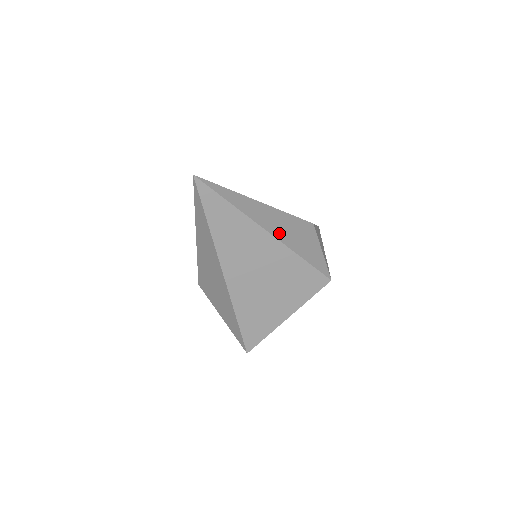
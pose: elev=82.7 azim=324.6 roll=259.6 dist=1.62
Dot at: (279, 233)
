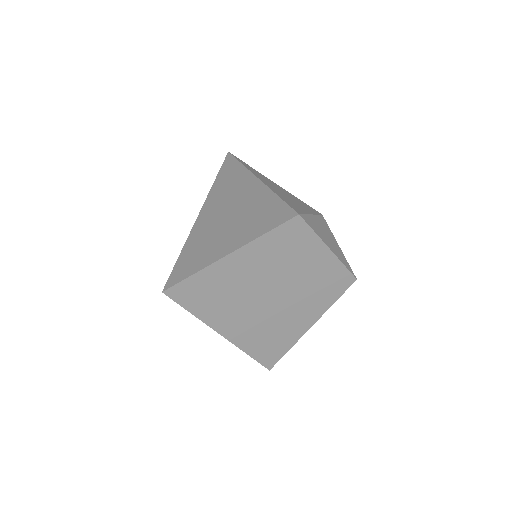
Dot at: (269, 185)
